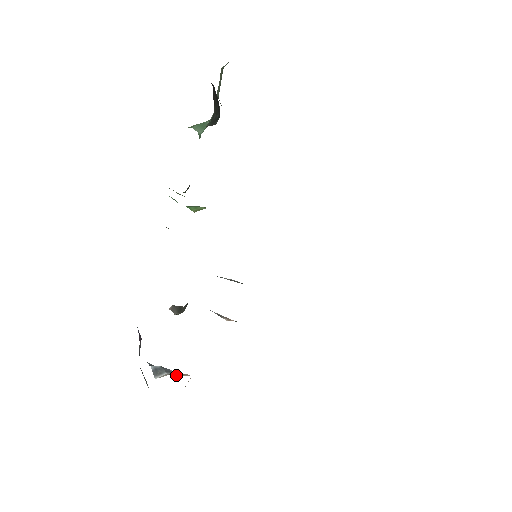
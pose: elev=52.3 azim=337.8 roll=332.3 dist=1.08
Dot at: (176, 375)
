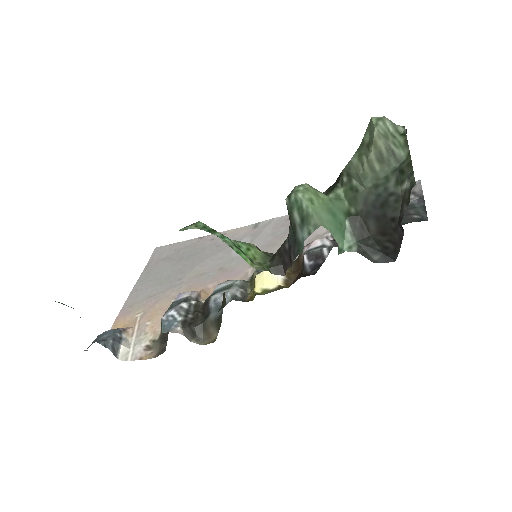
Dot at: (125, 339)
